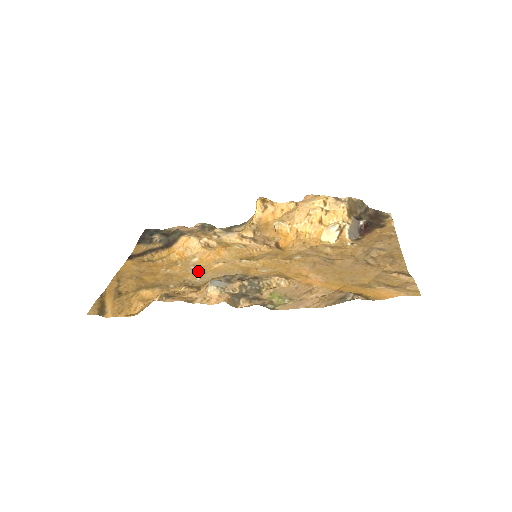
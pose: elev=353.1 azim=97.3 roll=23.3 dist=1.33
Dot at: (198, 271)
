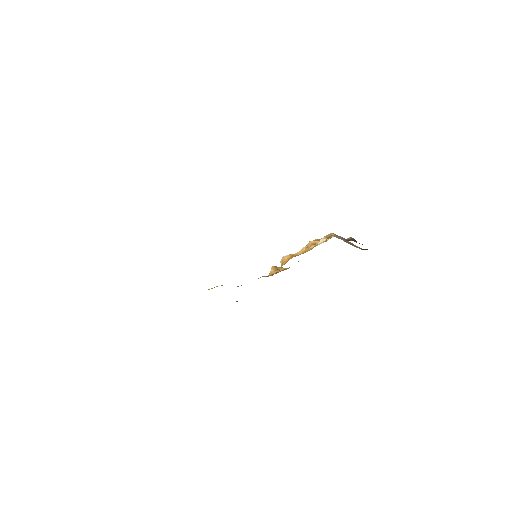
Dot at: occluded
